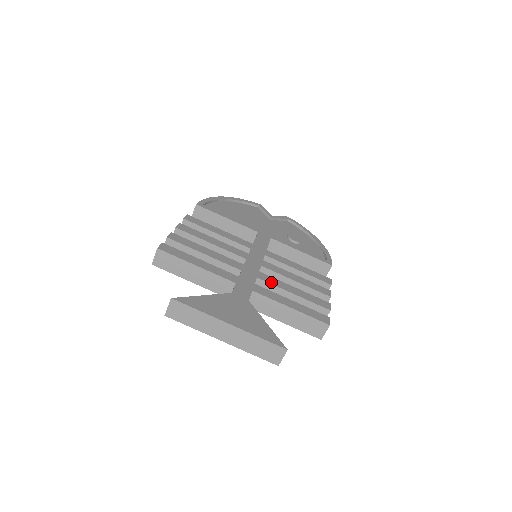
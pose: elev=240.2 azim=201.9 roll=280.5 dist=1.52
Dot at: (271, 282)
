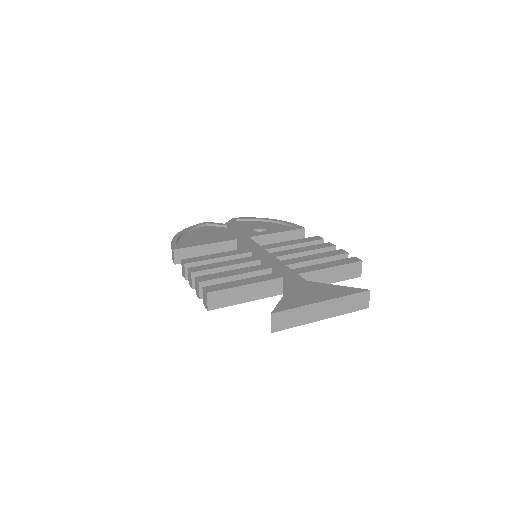
Dot at: (297, 262)
